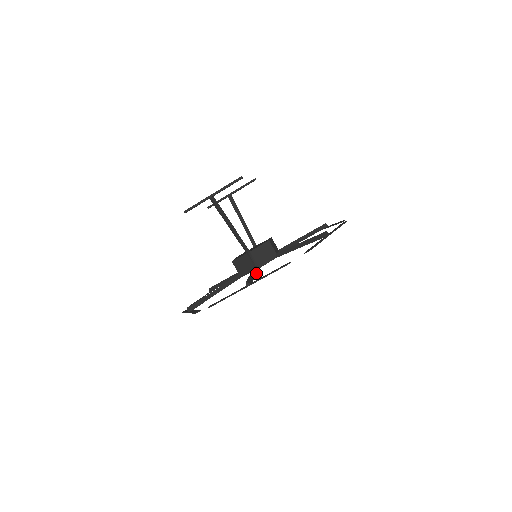
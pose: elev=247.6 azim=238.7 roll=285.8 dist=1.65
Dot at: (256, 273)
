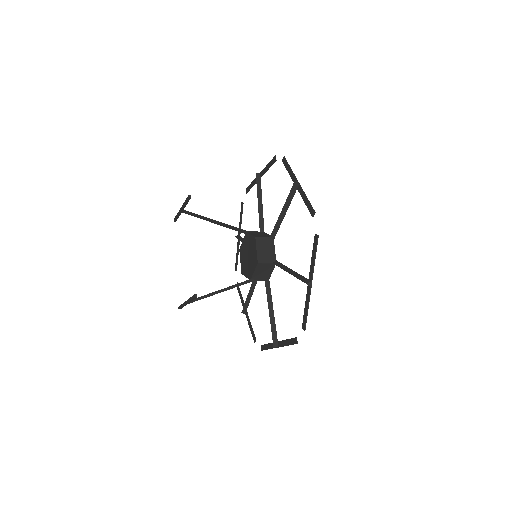
Dot at: (272, 305)
